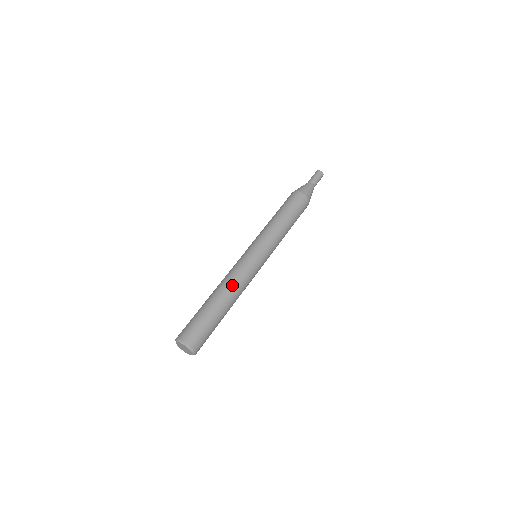
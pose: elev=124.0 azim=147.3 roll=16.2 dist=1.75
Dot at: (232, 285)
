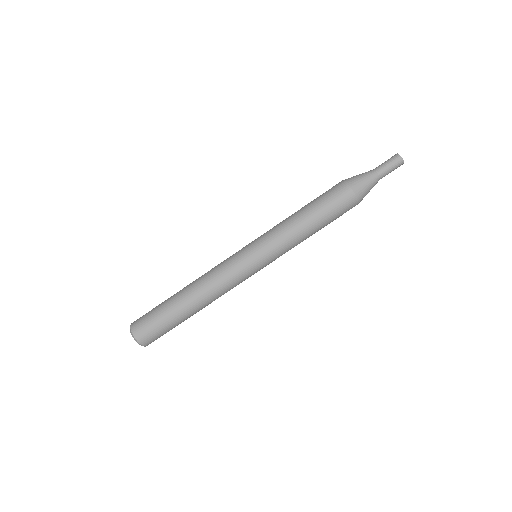
Dot at: (202, 281)
